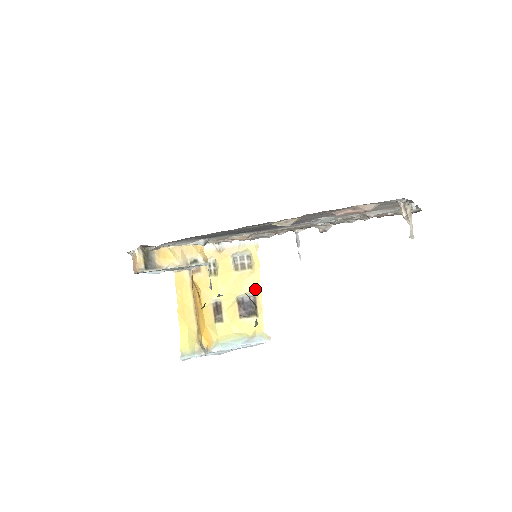
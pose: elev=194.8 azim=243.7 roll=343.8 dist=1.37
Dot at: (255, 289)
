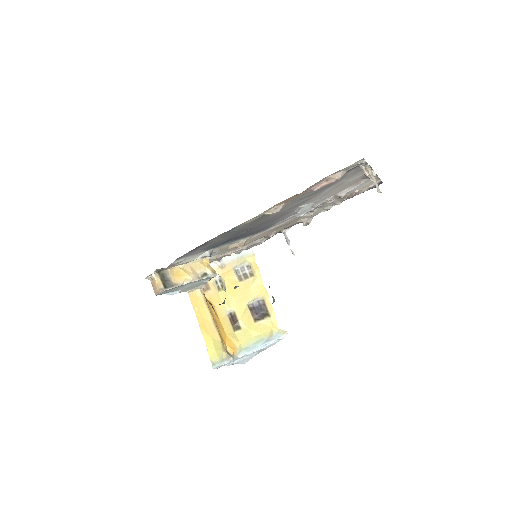
Dot at: (261, 293)
